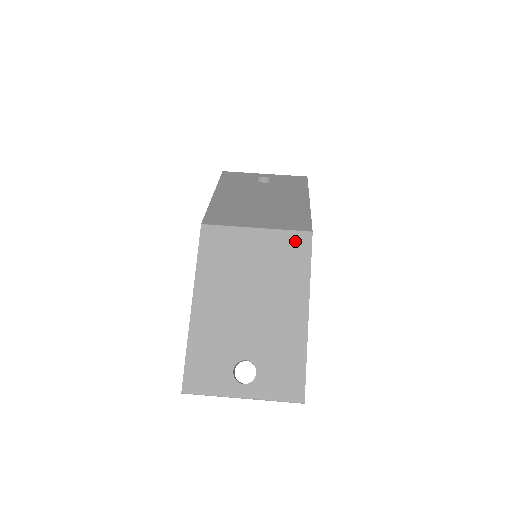
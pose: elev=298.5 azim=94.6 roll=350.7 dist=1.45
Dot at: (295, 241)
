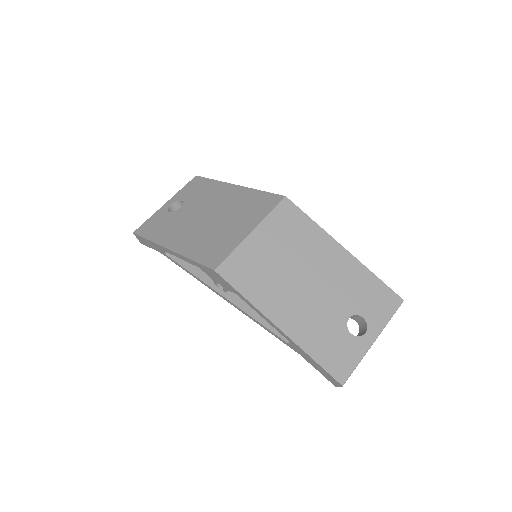
Dot at: (284, 214)
